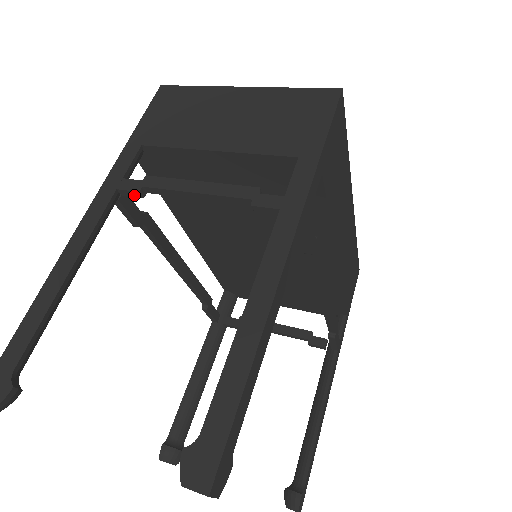
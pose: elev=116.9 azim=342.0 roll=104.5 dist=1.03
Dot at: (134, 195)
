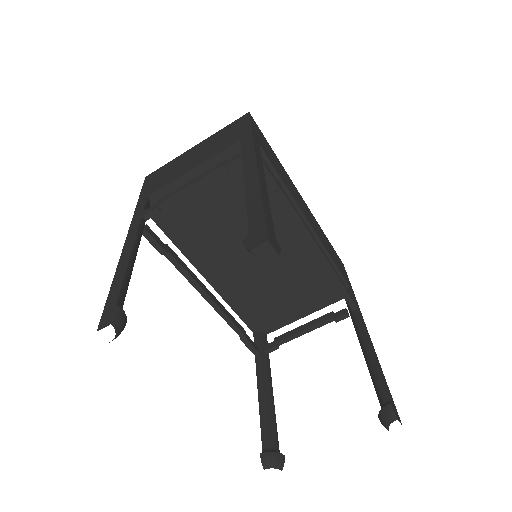
Dot at: (154, 214)
